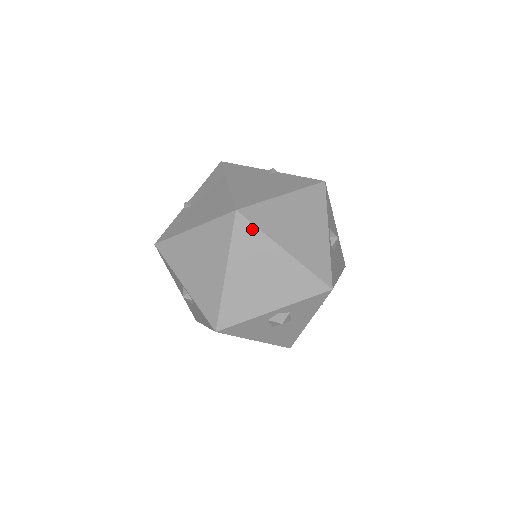
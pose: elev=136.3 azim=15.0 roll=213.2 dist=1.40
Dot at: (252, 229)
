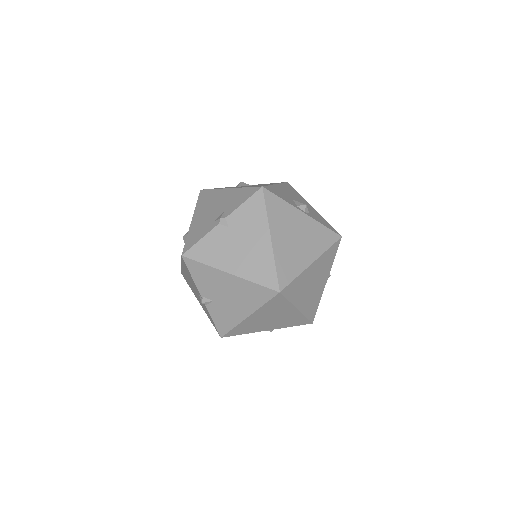
Dot at: (293, 284)
